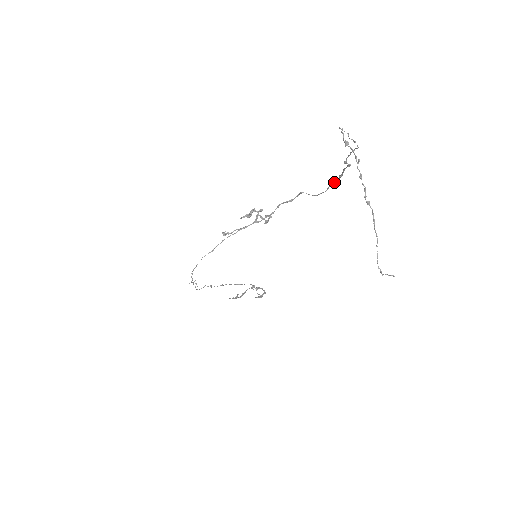
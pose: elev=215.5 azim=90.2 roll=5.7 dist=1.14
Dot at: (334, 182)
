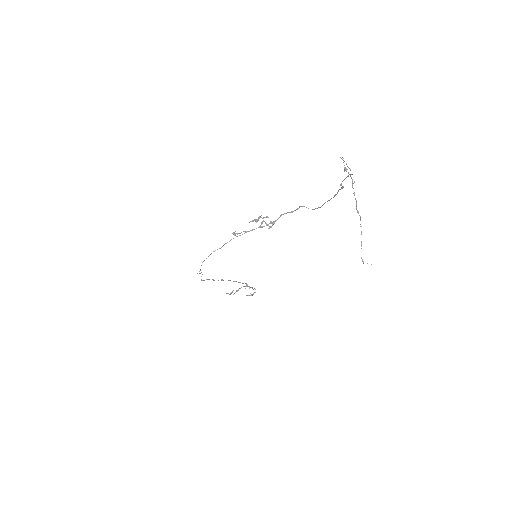
Dot at: (329, 200)
